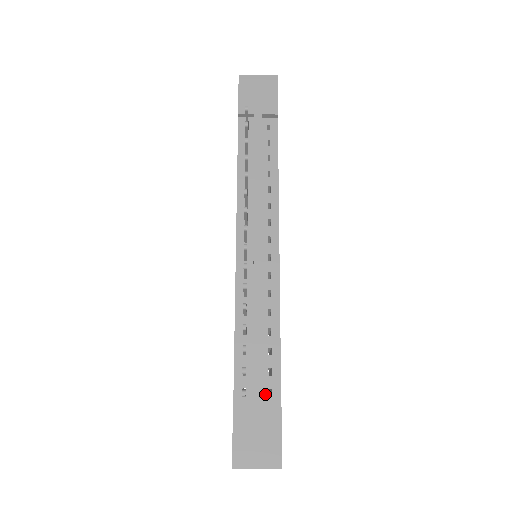
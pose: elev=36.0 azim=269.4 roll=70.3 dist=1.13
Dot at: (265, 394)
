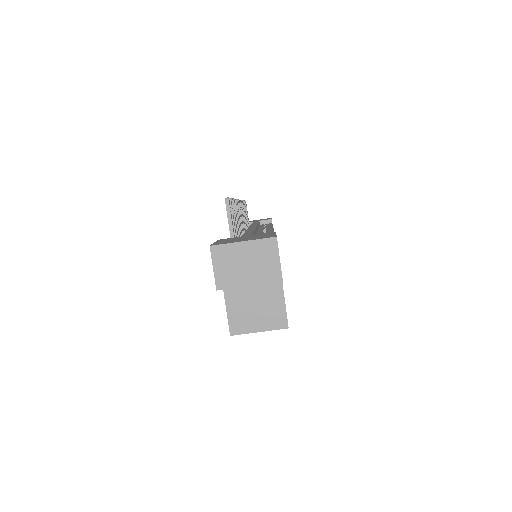
Dot at: occluded
